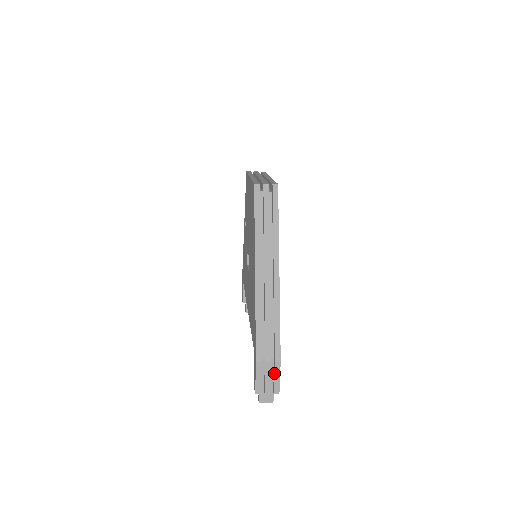
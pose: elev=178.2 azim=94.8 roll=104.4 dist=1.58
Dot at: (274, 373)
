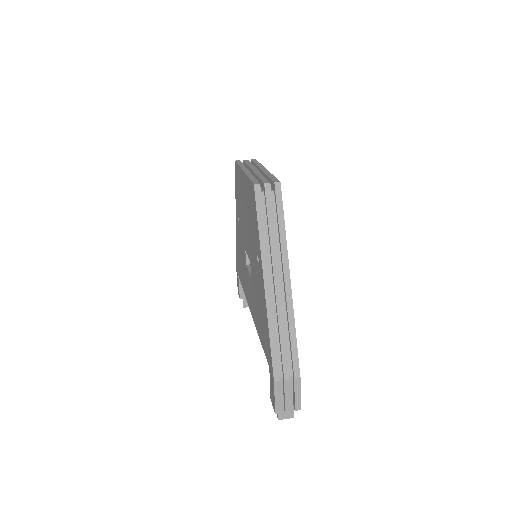
Dot at: (294, 390)
